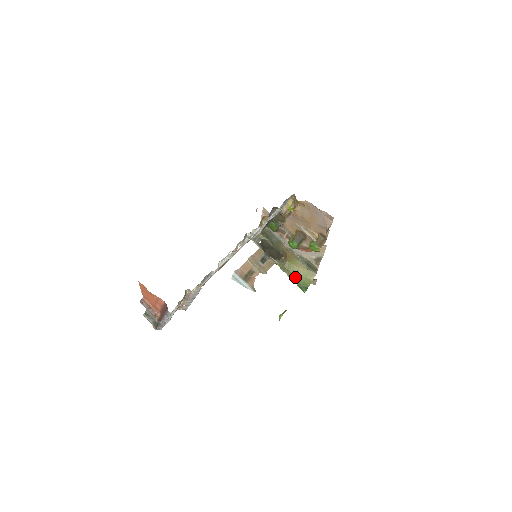
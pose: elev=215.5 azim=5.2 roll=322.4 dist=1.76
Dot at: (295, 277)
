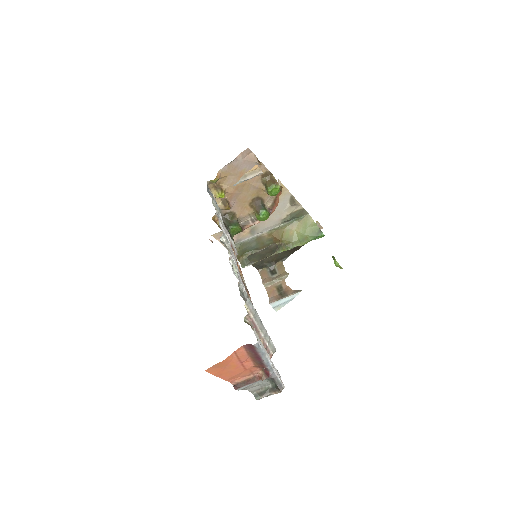
Dot at: (303, 238)
